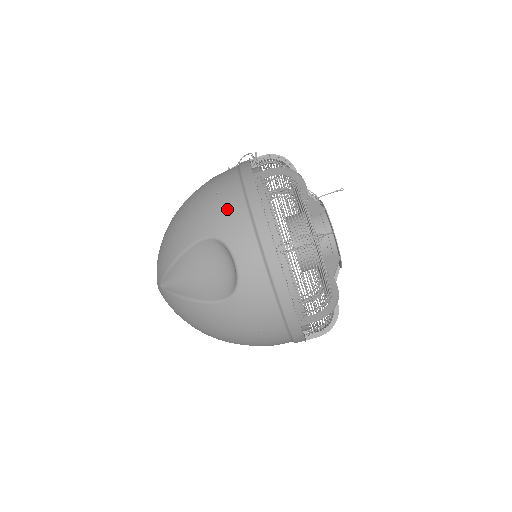
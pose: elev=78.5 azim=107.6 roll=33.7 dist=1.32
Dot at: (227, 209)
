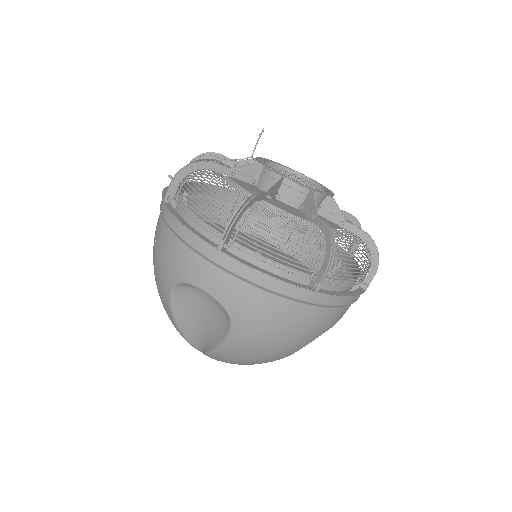
Dot at: (165, 251)
